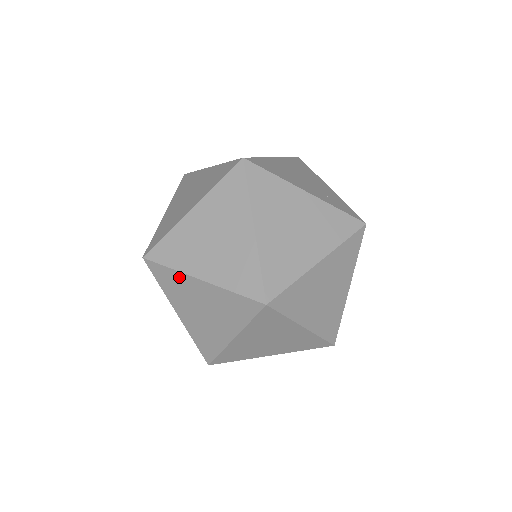
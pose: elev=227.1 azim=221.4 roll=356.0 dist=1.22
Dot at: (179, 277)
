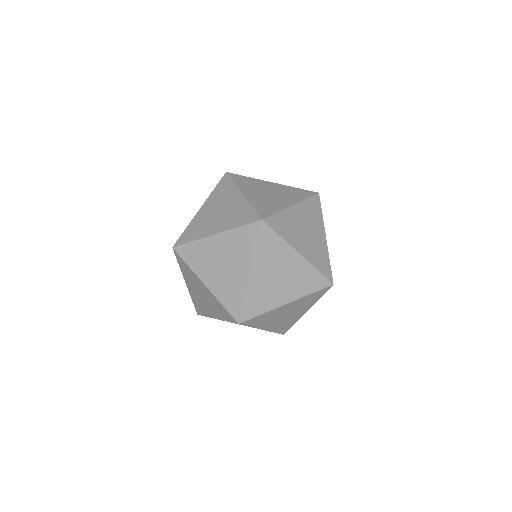
Dot at: occluded
